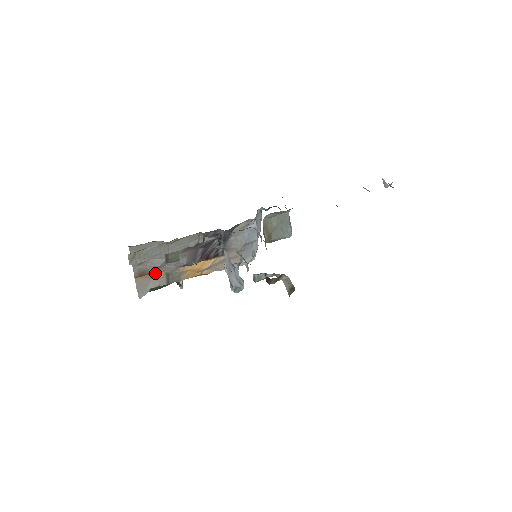
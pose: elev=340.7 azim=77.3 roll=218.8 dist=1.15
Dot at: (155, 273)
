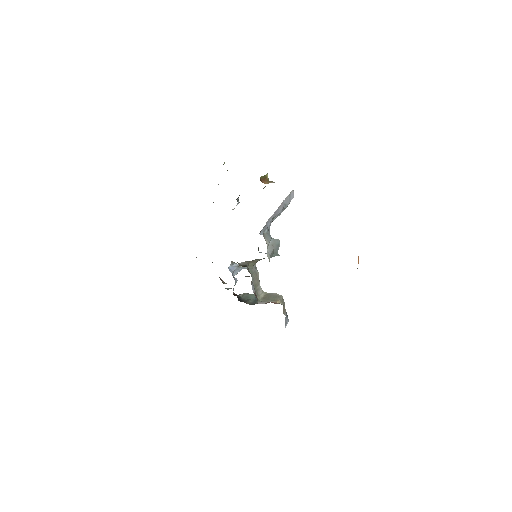
Dot at: occluded
